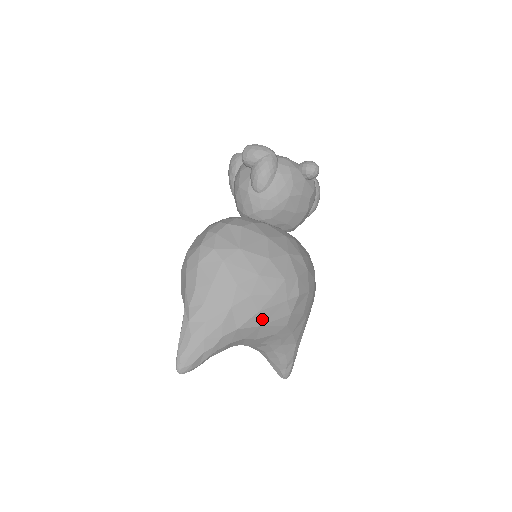
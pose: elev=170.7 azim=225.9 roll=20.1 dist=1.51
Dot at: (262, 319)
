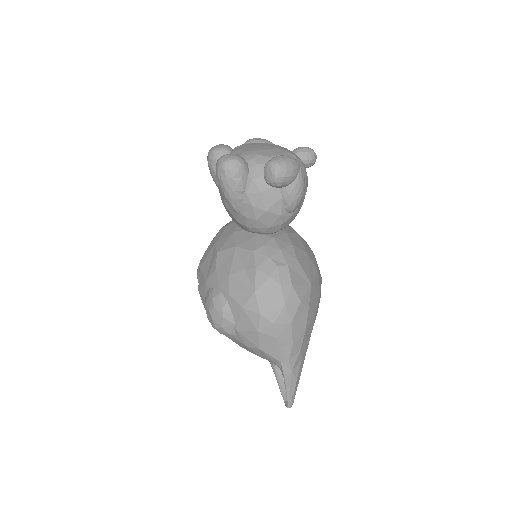
Dot at: occluded
